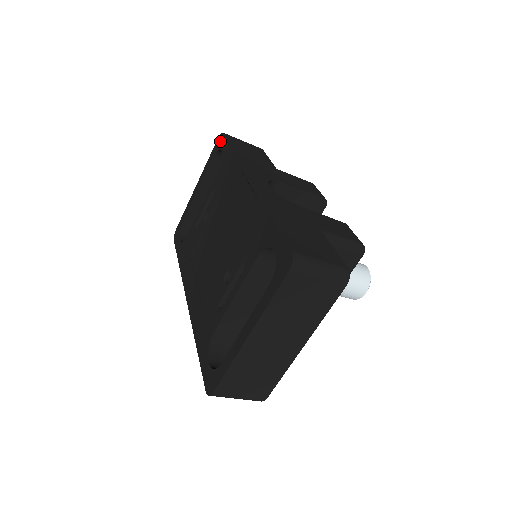
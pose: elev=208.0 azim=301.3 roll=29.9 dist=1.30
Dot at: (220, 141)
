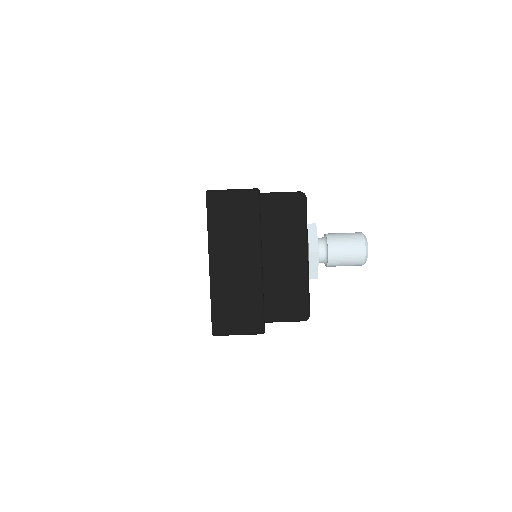
Dot at: occluded
